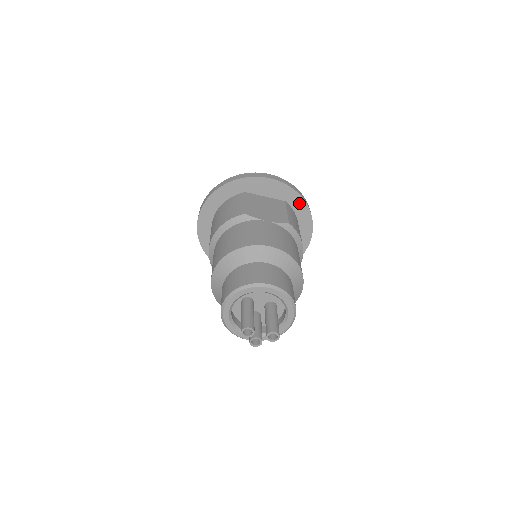
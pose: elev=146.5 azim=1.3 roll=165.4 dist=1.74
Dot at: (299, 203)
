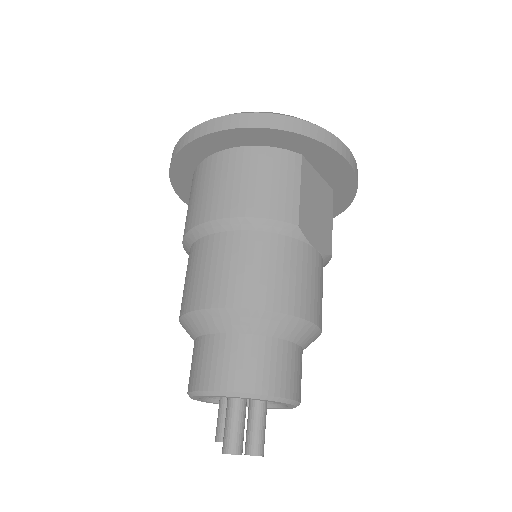
Dot at: (344, 199)
